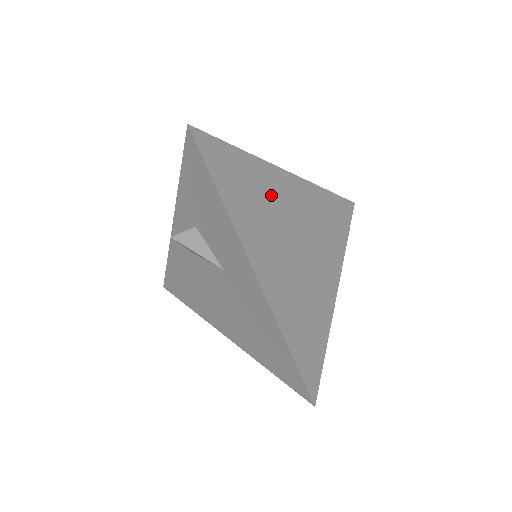
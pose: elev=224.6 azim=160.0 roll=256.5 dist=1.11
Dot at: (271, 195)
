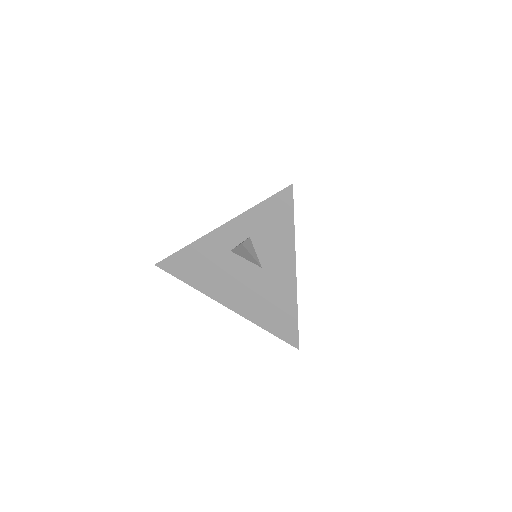
Dot at: occluded
